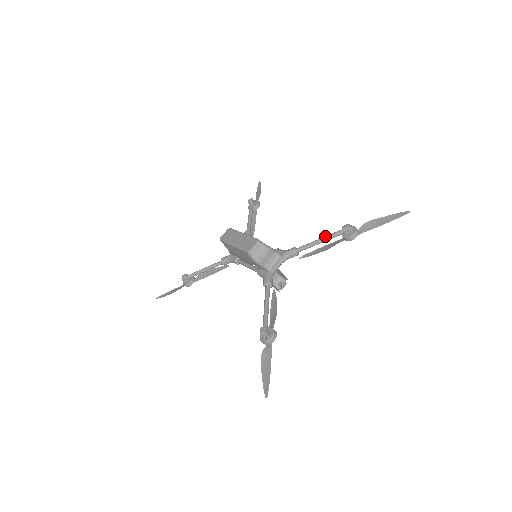
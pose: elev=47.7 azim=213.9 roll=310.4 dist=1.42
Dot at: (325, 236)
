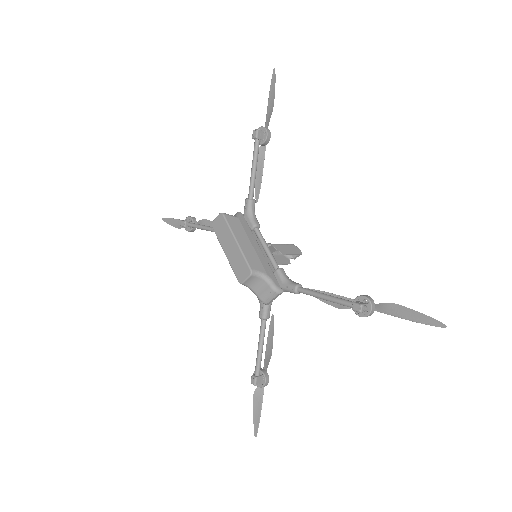
Dot at: (332, 299)
